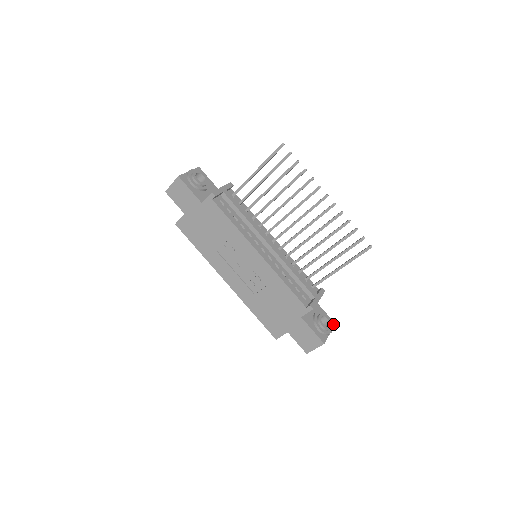
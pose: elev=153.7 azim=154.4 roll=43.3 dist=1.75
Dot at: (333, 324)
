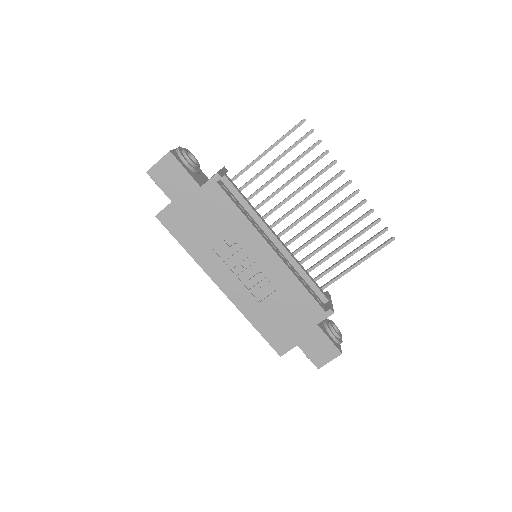
Dot at: occluded
